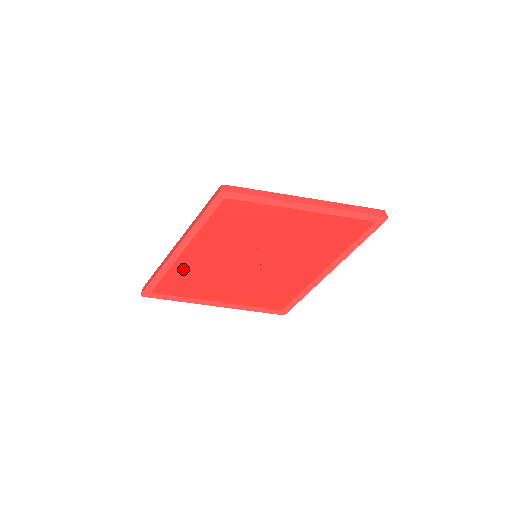
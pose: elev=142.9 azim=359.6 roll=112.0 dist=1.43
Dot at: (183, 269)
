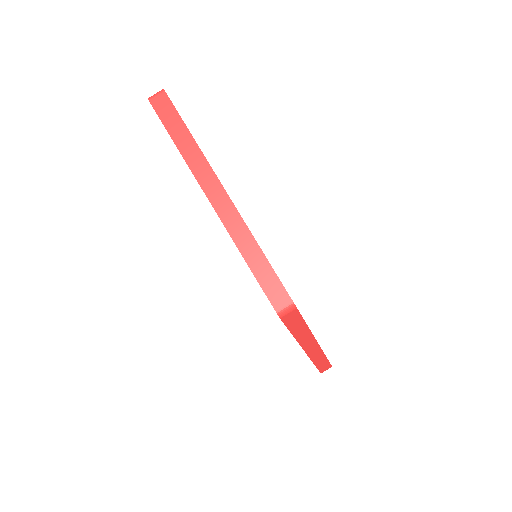
Dot at: occluded
